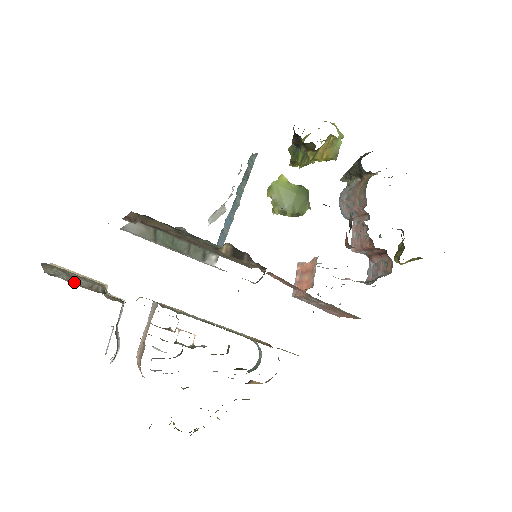
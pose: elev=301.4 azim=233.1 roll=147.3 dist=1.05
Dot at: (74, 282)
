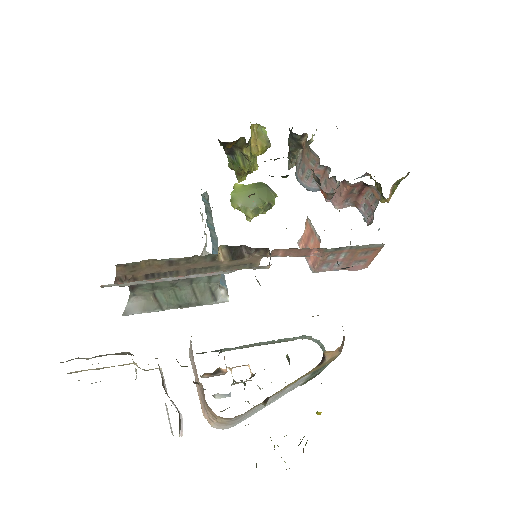
Dot at: occluded
